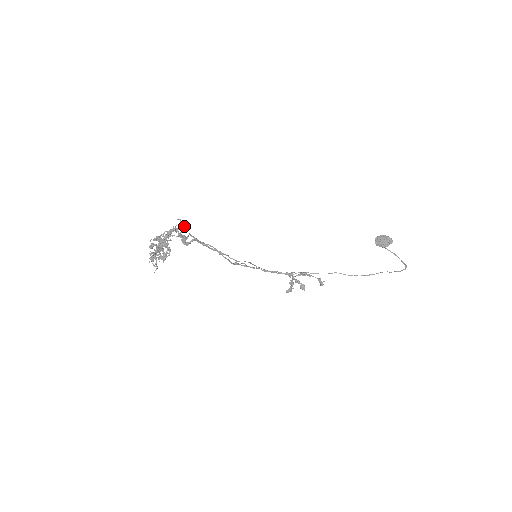
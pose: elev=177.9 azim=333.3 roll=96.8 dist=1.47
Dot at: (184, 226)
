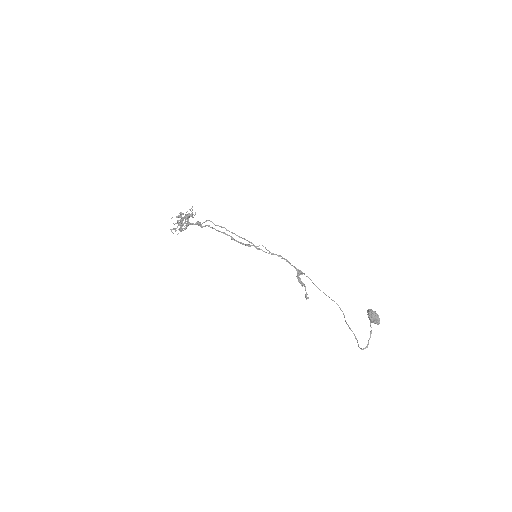
Dot at: (185, 229)
